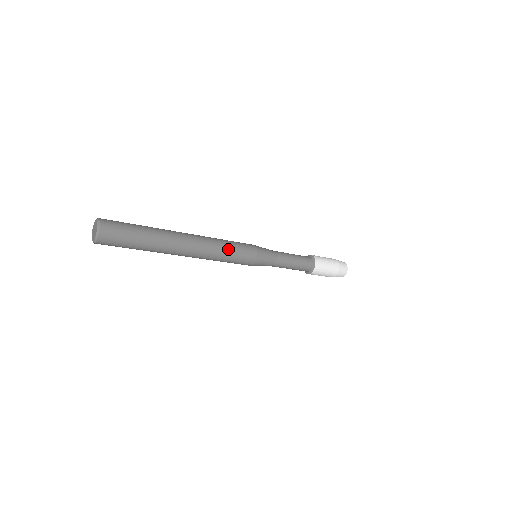
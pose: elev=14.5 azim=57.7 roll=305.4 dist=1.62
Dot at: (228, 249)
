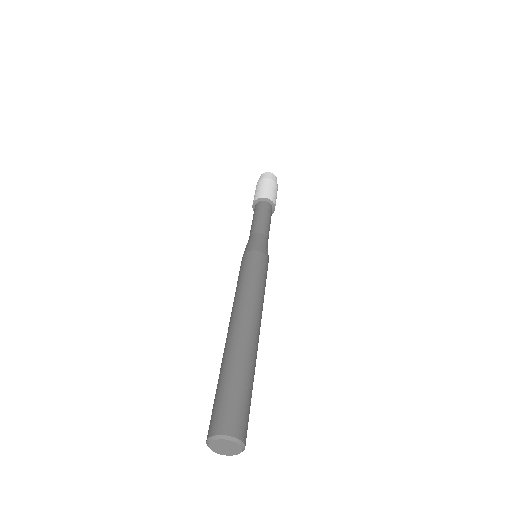
Dot at: (259, 282)
